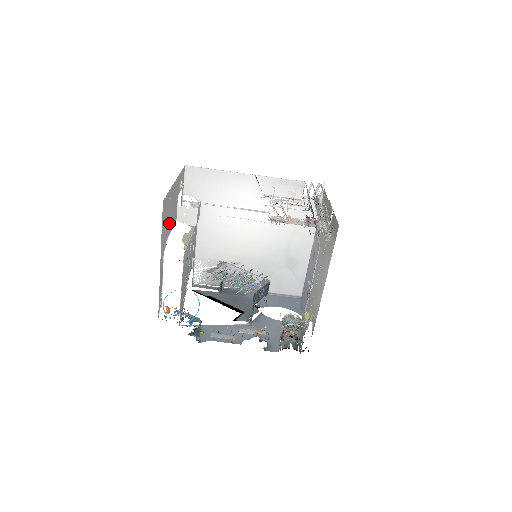
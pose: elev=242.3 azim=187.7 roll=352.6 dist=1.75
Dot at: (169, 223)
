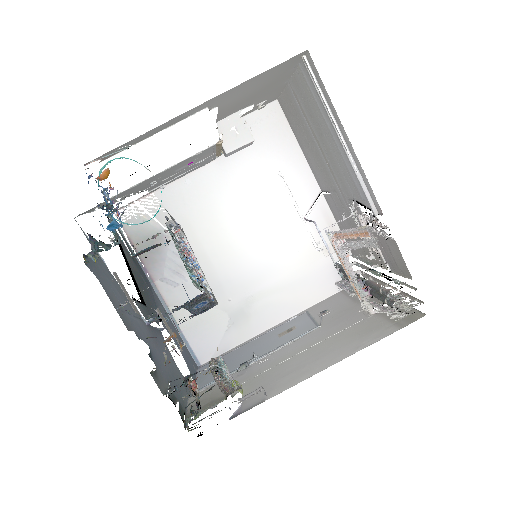
Dot at: (238, 99)
